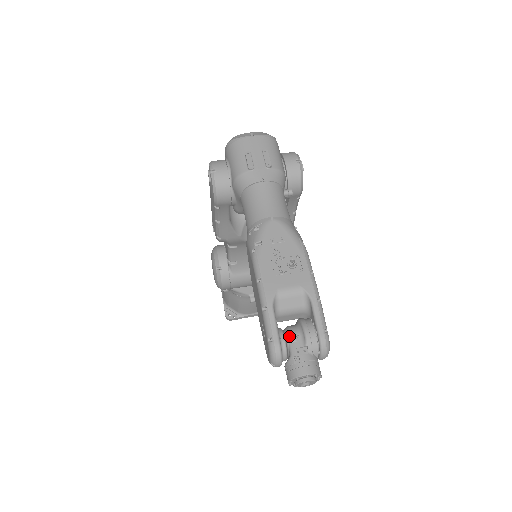
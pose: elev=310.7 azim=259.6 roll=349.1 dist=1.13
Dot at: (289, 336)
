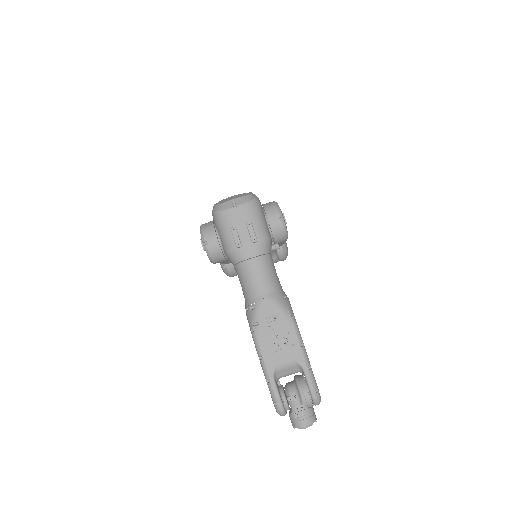
Dot at: (289, 398)
